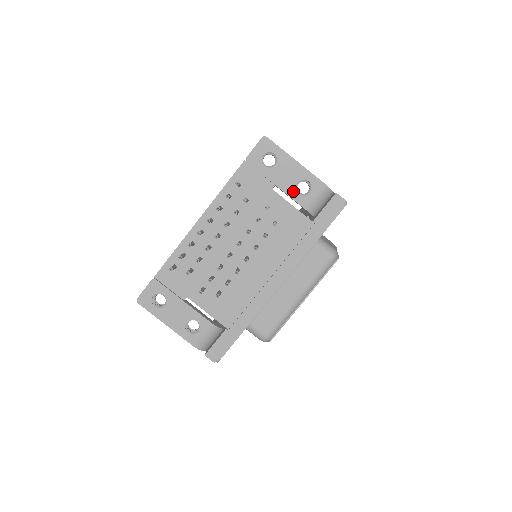
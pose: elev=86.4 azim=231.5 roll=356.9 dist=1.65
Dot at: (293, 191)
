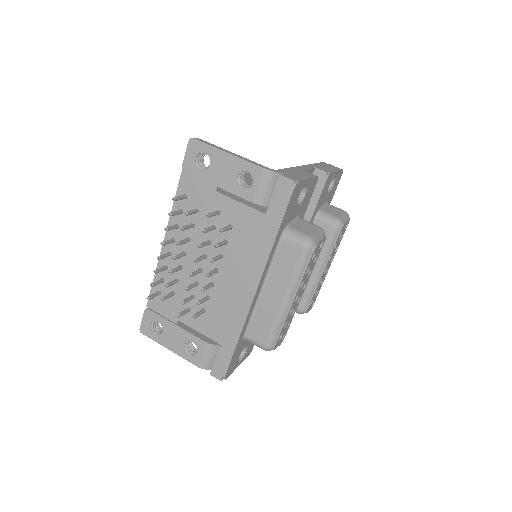
Dot at: (236, 187)
